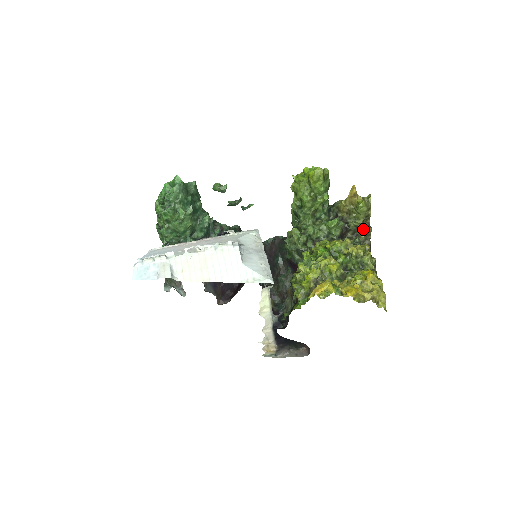
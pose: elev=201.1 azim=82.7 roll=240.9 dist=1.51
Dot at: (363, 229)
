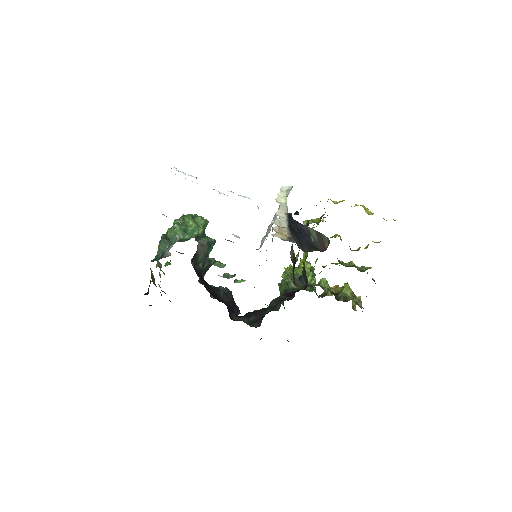
Dot at: (353, 297)
